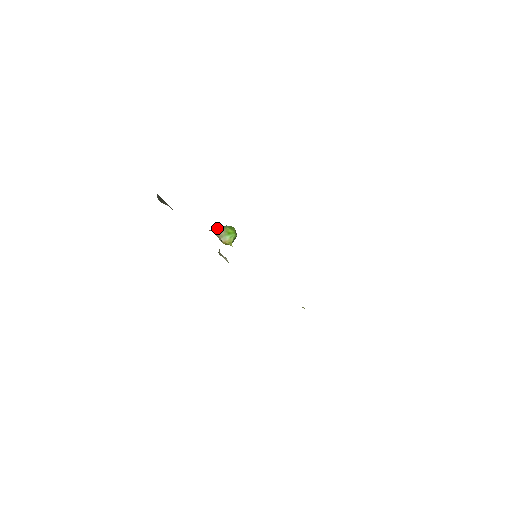
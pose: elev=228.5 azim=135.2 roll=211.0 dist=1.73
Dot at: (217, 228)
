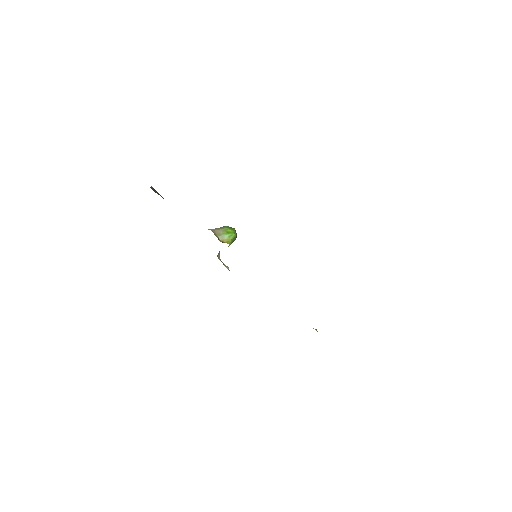
Dot at: (216, 228)
